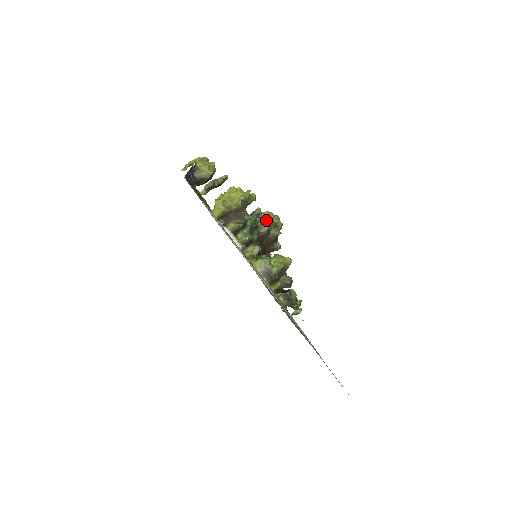
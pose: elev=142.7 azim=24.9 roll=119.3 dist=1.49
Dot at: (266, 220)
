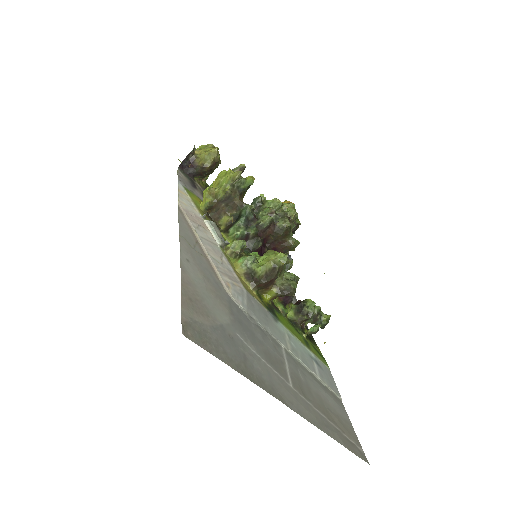
Dot at: (269, 209)
